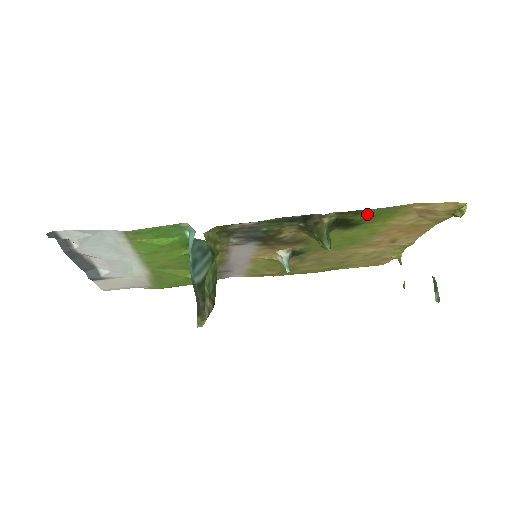
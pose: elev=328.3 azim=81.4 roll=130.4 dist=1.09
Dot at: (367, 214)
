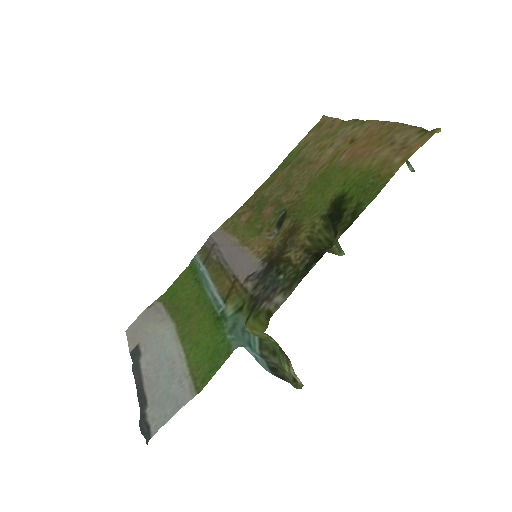
Dot at: (359, 202)
